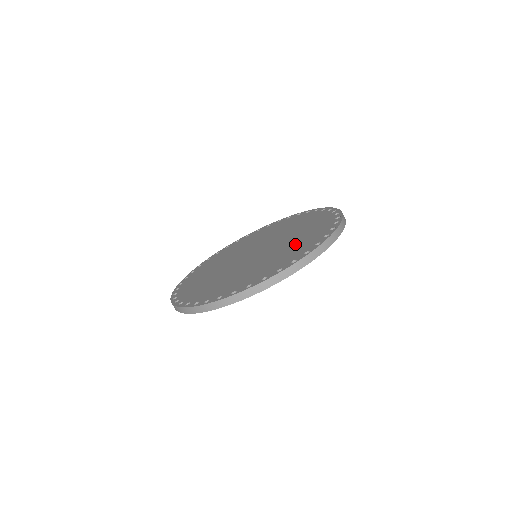
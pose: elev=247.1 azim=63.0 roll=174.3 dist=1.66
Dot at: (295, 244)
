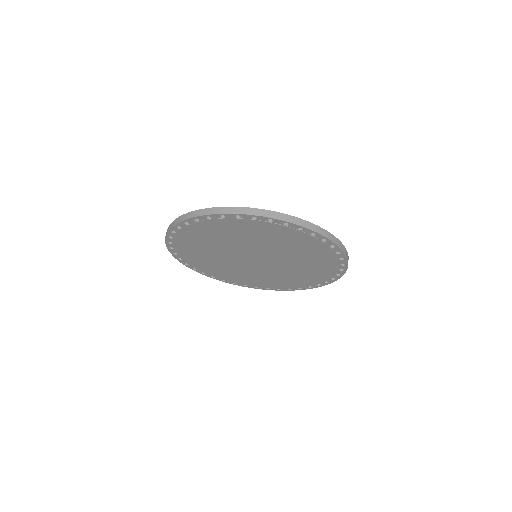
Dot at: occluded
